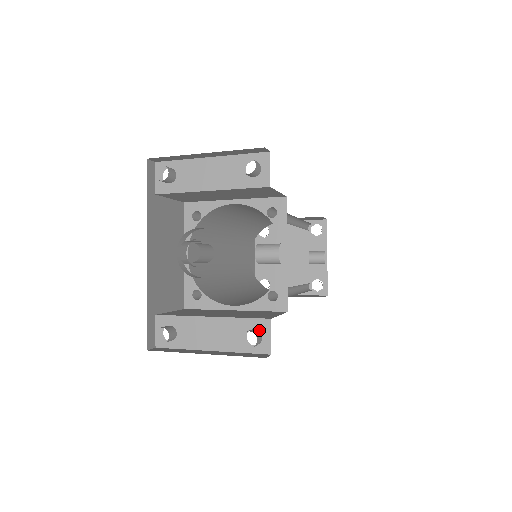
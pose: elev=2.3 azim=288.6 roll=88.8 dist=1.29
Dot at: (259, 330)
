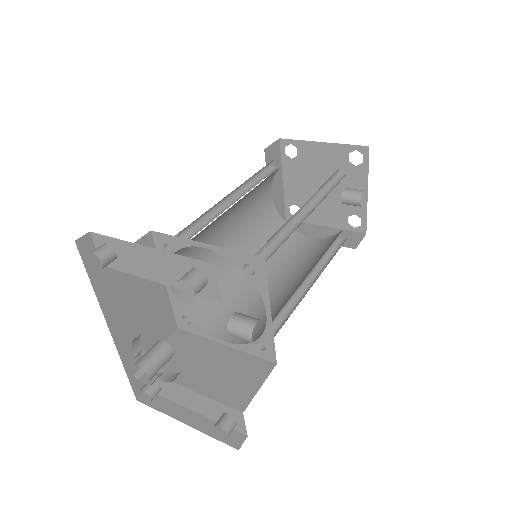
Dot at: (233, 416)
